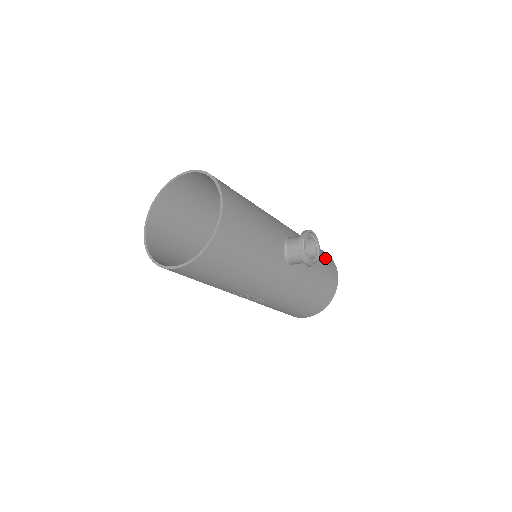
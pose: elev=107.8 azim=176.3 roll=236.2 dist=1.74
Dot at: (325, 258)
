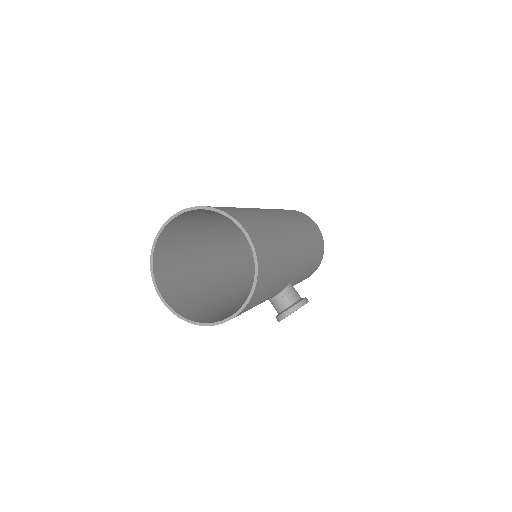
Dot at: (313, 269)
